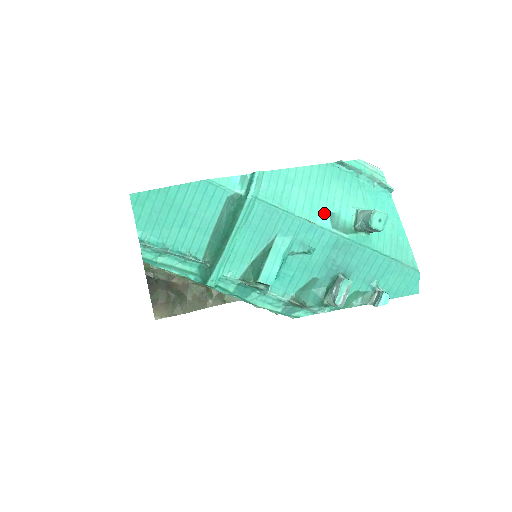
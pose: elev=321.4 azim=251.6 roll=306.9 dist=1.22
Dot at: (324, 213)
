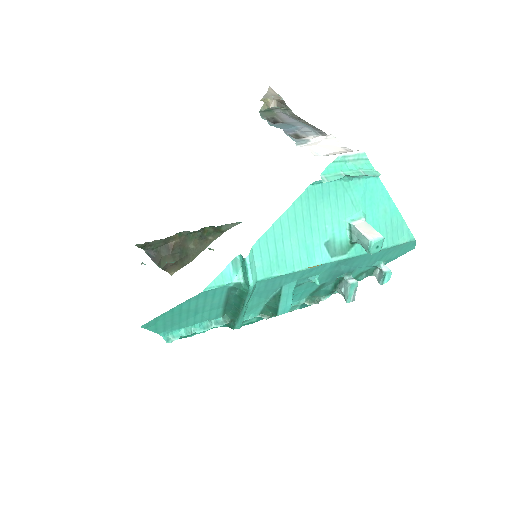
Dot at: (320, 248)
